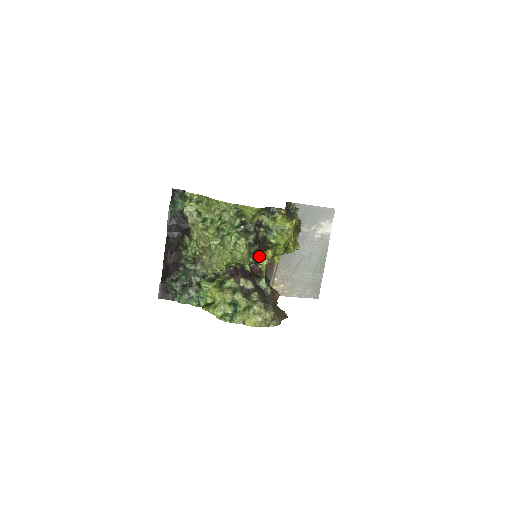
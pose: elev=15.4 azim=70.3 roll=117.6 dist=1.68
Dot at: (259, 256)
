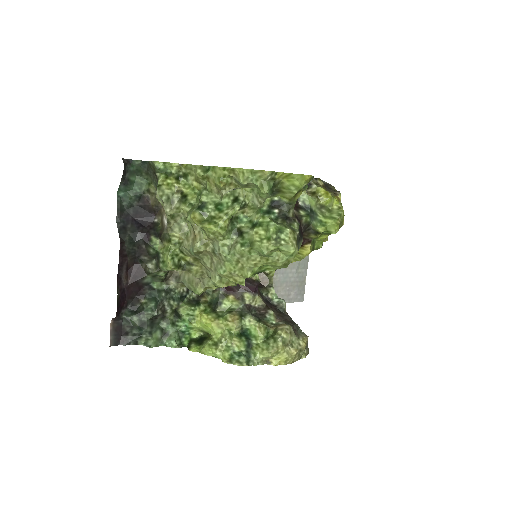
Dot at: occluded
